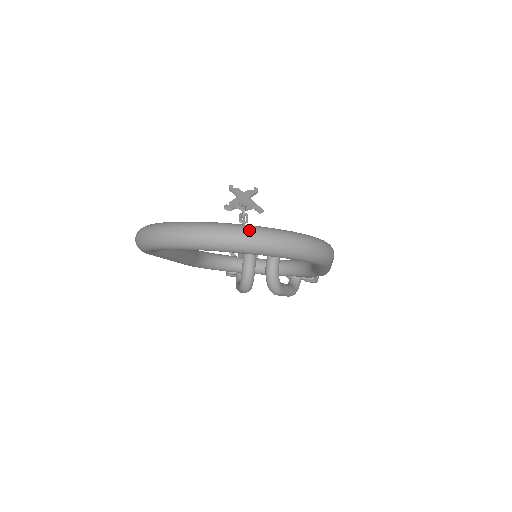
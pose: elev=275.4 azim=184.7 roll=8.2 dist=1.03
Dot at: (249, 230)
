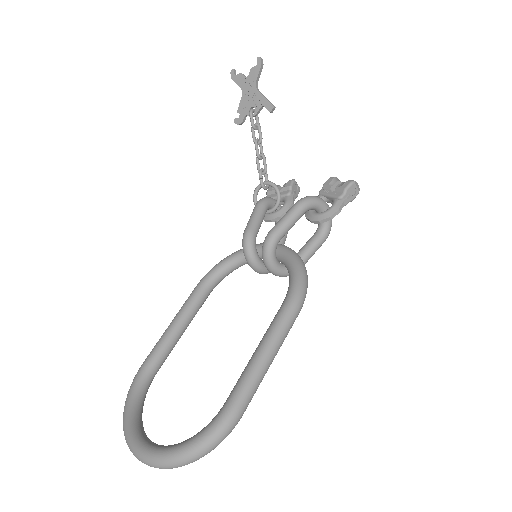
Dot at: (153, 464)
